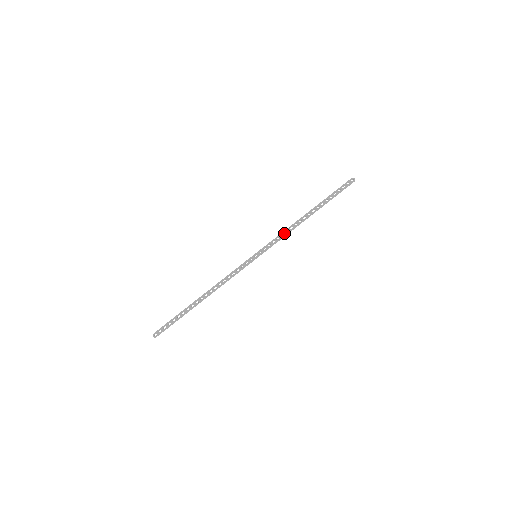
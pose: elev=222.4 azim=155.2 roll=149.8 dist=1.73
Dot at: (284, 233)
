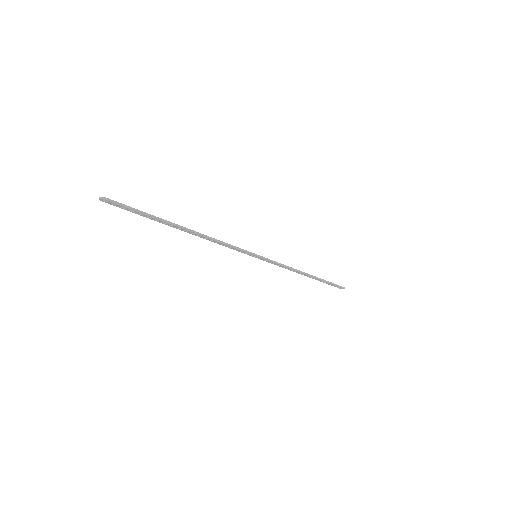
Dot at: (286, 266)
